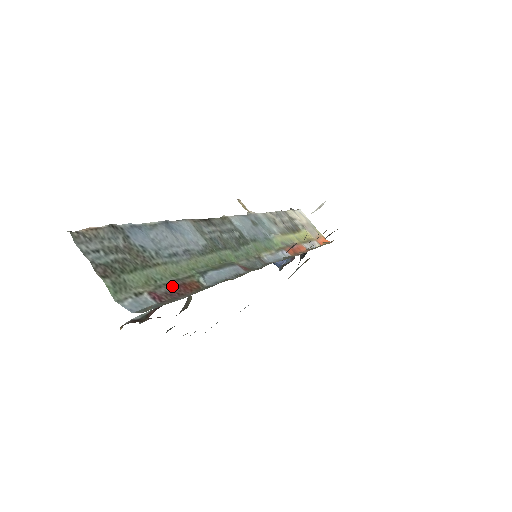
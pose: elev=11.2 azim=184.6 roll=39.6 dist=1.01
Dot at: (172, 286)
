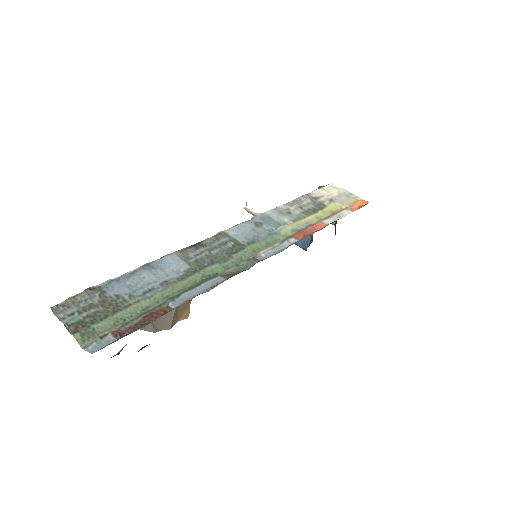
Dot at: (138, 319)
